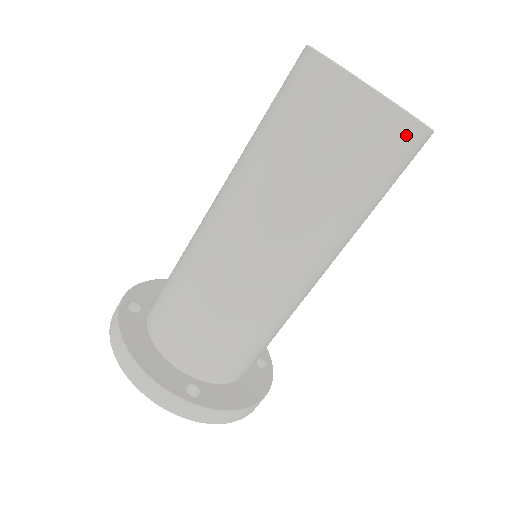
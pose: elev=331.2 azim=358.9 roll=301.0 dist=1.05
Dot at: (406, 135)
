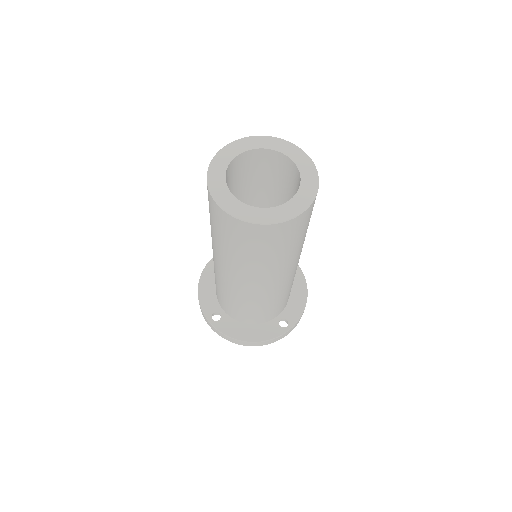
Dot at: (238, 225)
